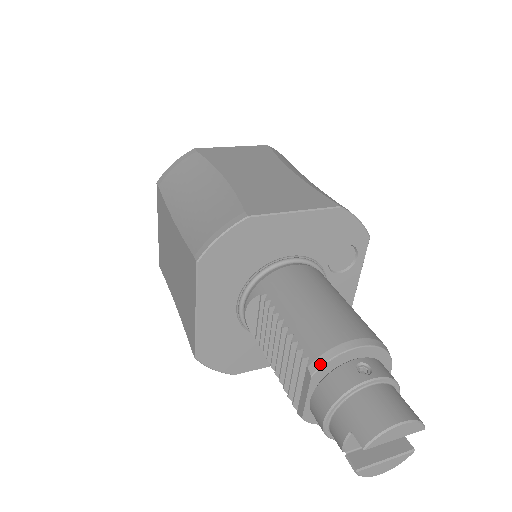
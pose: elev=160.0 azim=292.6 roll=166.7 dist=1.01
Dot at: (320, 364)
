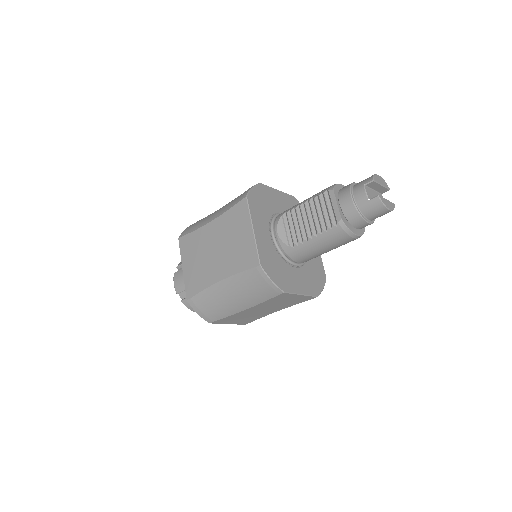
Dot at: (333, 186)
